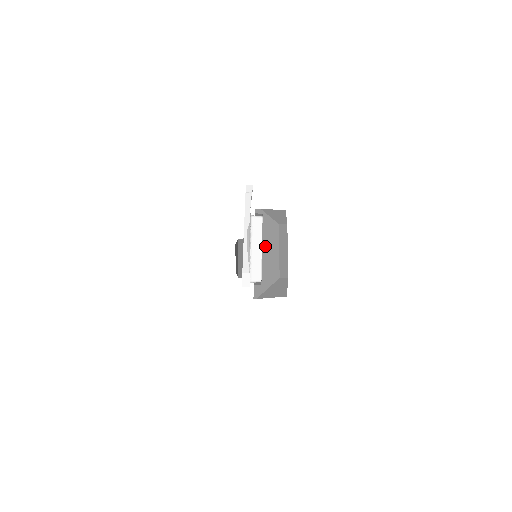
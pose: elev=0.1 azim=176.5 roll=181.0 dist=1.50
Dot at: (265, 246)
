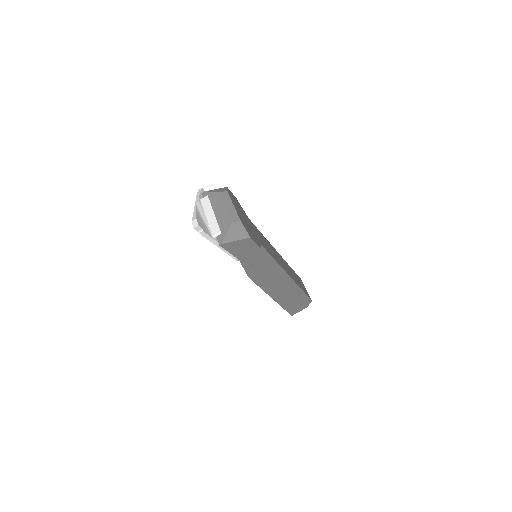
Dot at: (215, 210)
